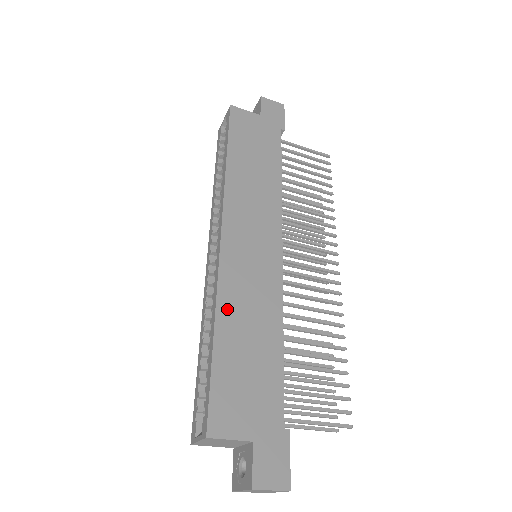
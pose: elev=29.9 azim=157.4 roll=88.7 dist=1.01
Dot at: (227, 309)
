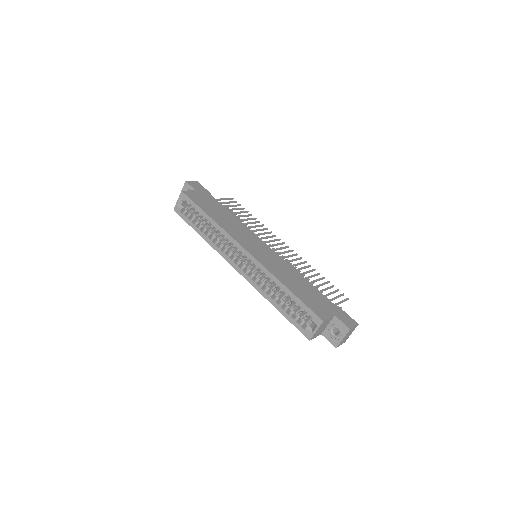
Dot at: (279, 276)
